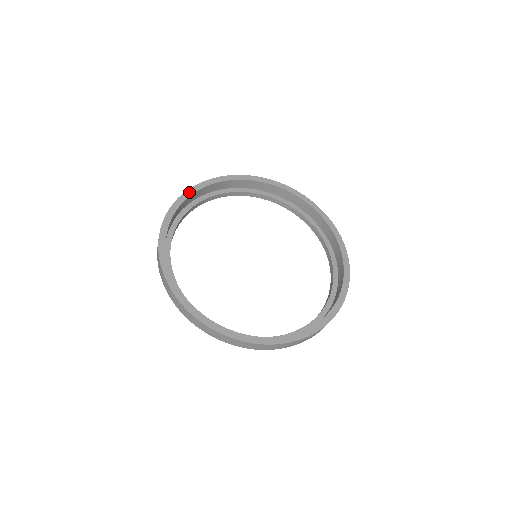
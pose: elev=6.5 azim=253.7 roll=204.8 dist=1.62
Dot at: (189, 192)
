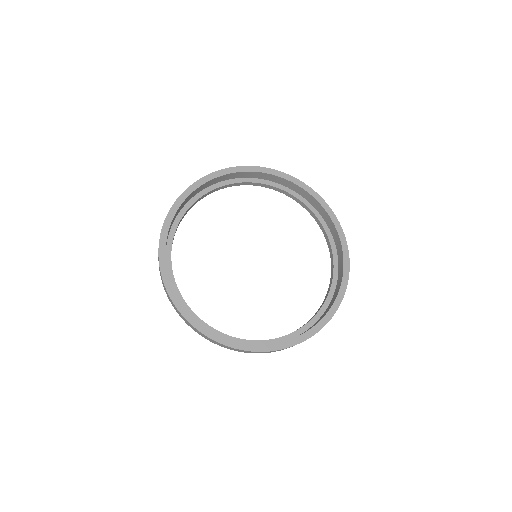
Dot at: (168, 220)
